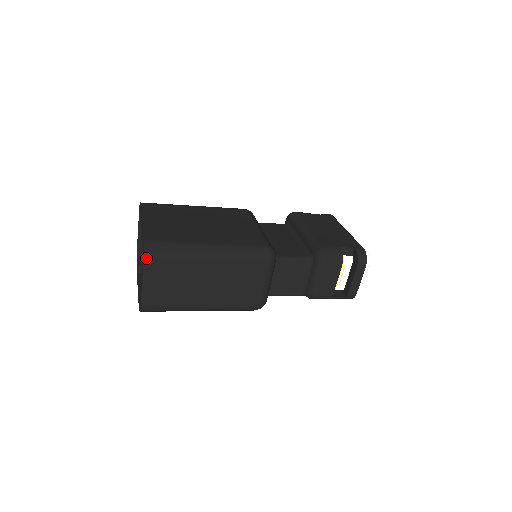
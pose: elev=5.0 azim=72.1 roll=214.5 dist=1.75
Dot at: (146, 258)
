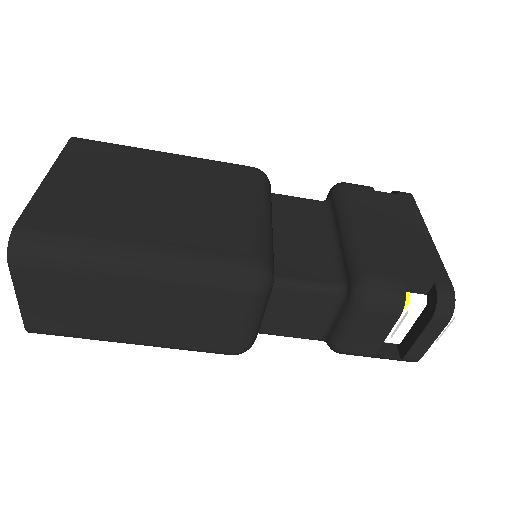
Dot at: (12, 260)
